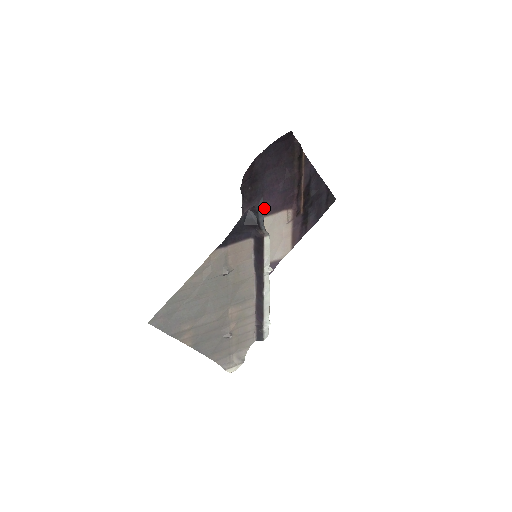
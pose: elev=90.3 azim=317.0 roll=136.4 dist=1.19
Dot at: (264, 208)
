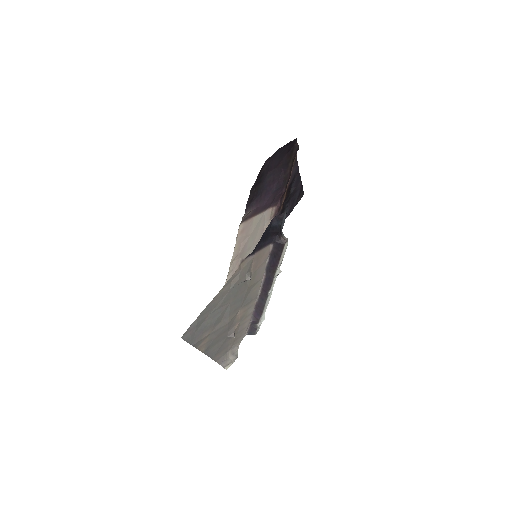
Dot at: (259, 207)
